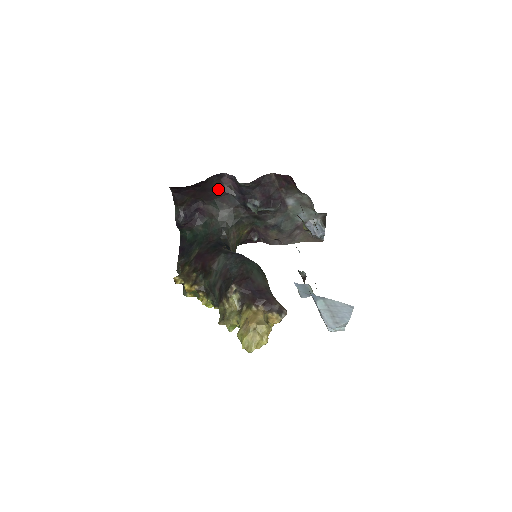
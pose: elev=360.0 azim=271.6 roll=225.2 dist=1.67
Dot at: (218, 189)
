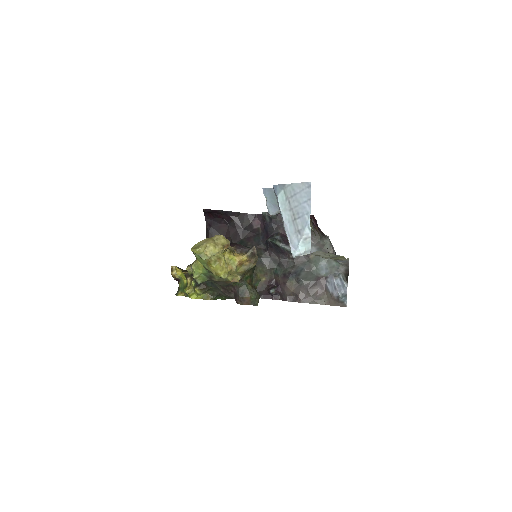
Dot at: (247, 229)
